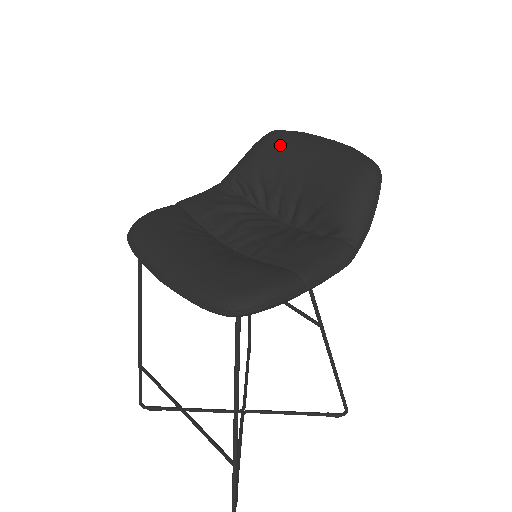
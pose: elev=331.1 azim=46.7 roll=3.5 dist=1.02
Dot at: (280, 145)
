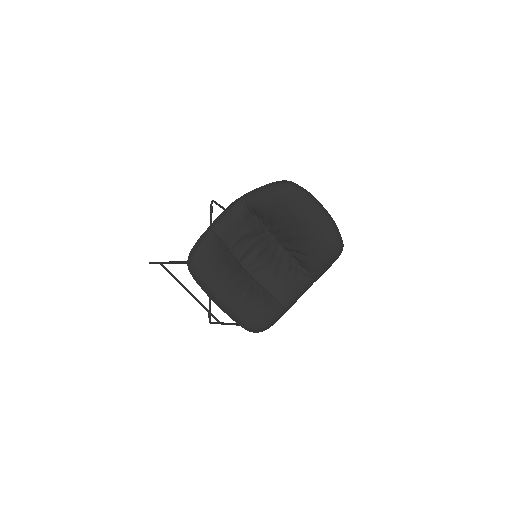
Dot at: (292, 205)
